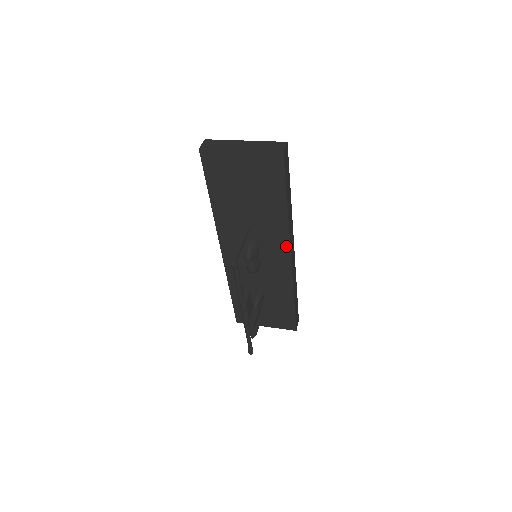
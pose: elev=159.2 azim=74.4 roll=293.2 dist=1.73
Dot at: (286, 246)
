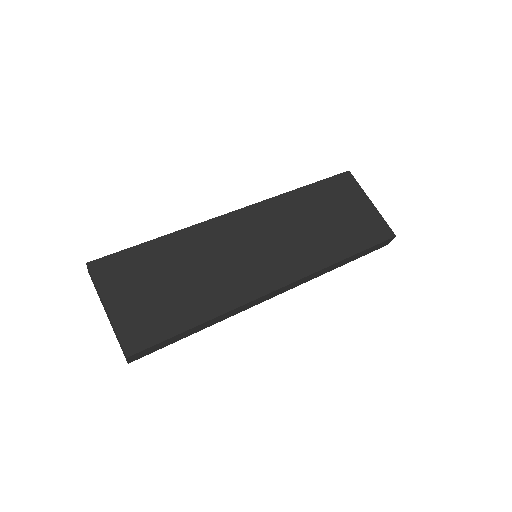
Dot at: occluded
